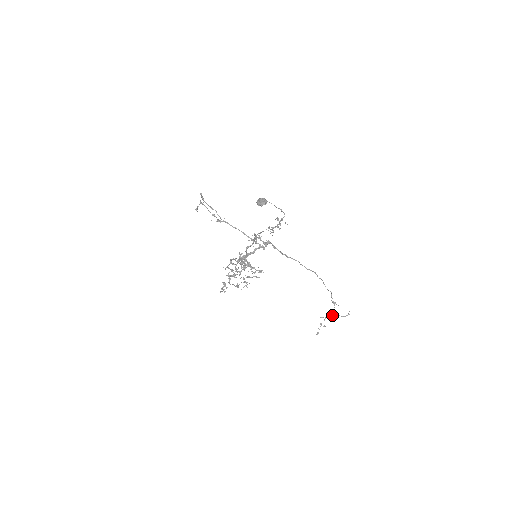
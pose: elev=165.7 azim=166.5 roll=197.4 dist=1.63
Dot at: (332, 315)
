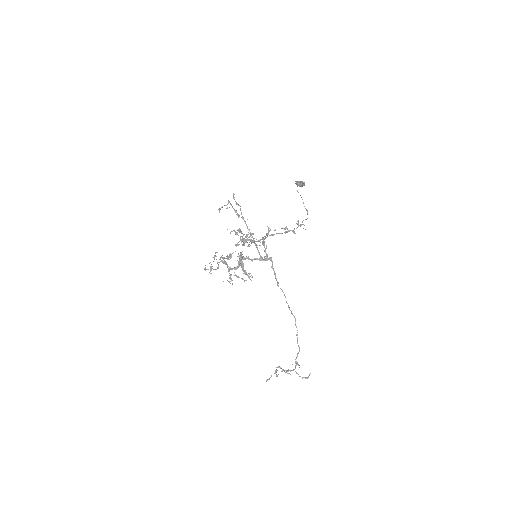
Dot at: (291, 370)
